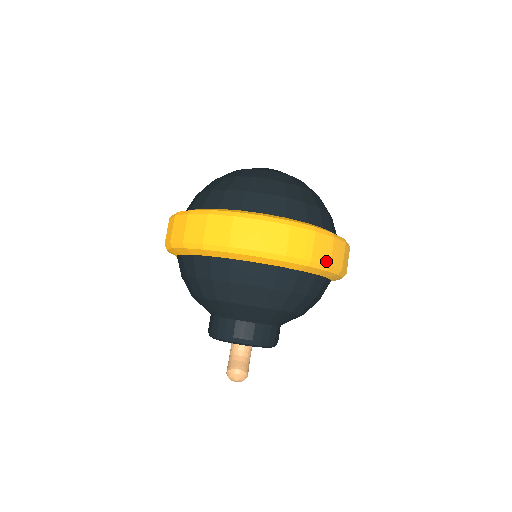
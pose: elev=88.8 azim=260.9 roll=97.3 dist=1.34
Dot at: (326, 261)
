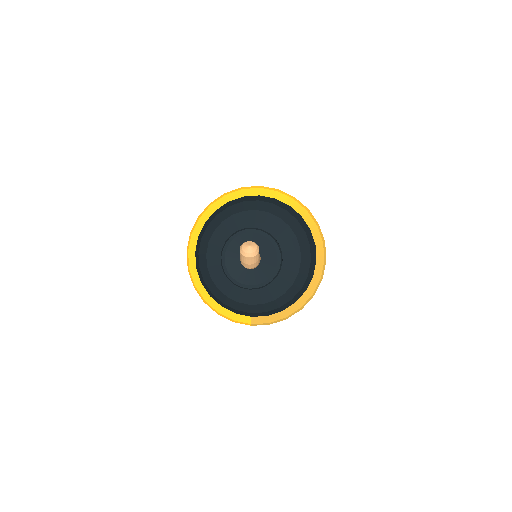
Dot at: (305, 207)
